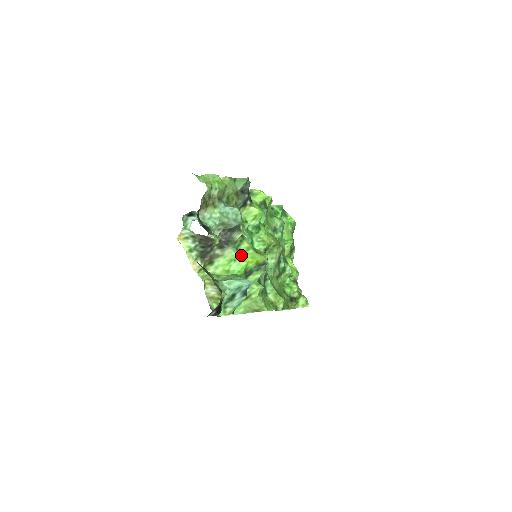
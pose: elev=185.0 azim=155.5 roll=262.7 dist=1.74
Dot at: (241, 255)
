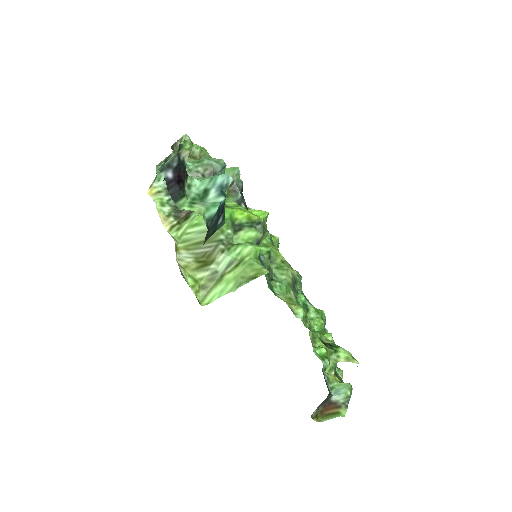
Dot at: (227, 207)
